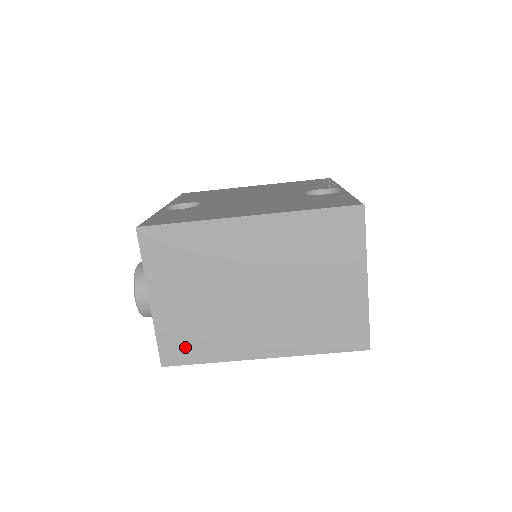
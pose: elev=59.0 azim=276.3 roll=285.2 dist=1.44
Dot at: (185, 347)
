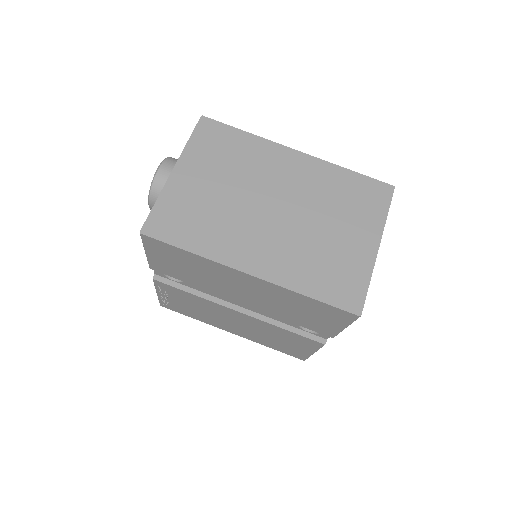
Dot at: (177, 225)
